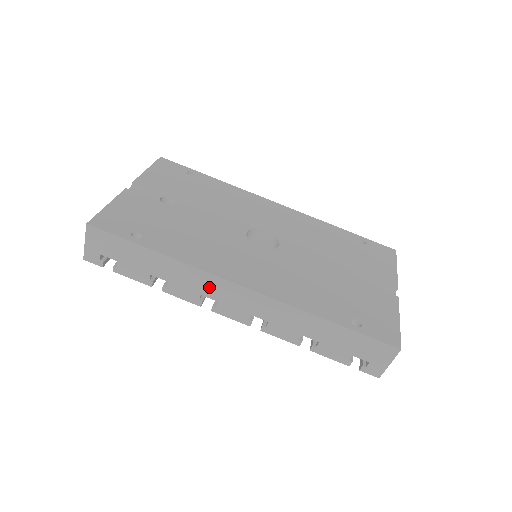
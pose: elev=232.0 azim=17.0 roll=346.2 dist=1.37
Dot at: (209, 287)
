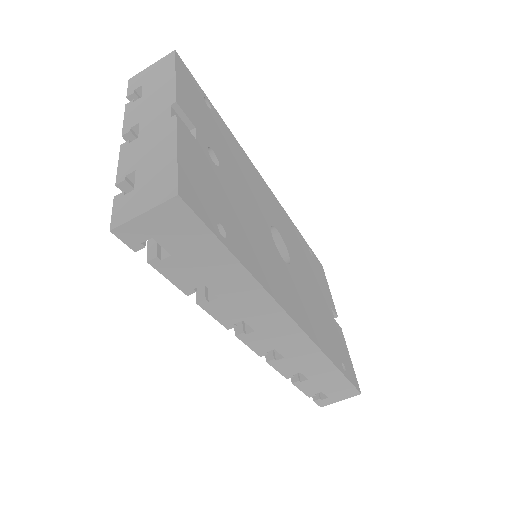
Dot at: (262, 317)
